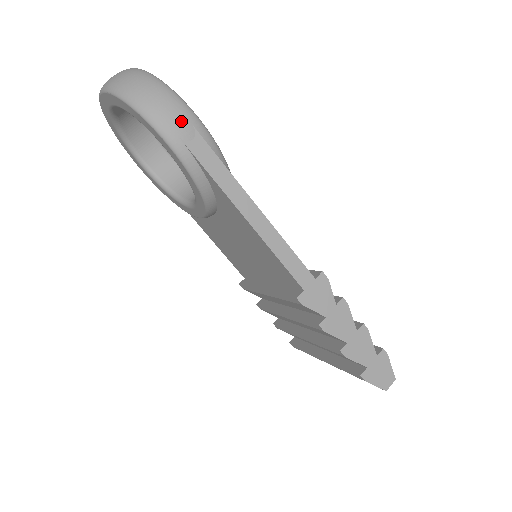
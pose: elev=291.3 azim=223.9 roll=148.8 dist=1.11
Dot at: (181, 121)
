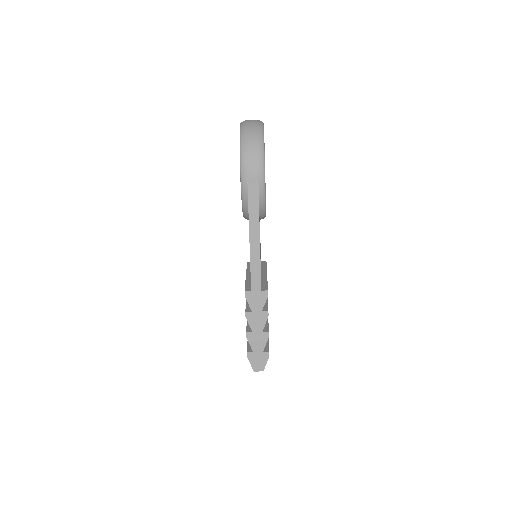
Dot at: (254, 171)
